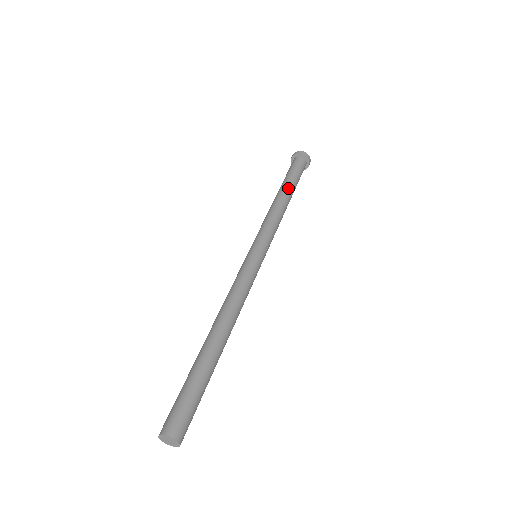
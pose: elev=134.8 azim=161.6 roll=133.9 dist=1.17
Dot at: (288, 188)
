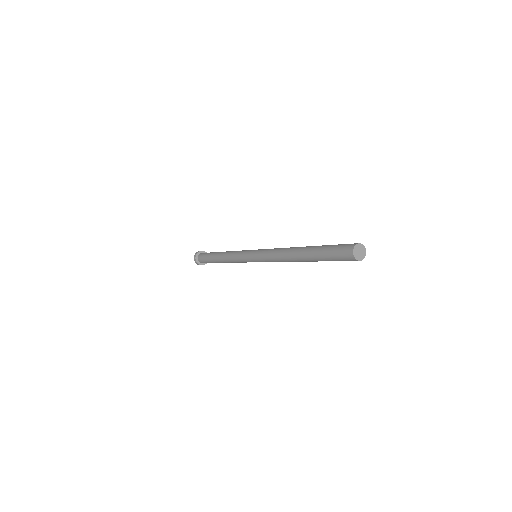
Dot at: occluded
